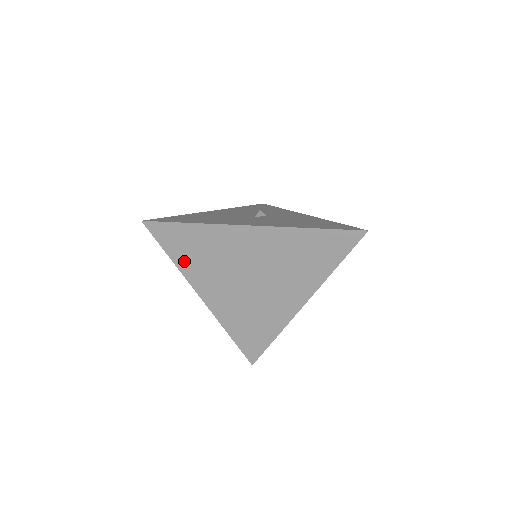
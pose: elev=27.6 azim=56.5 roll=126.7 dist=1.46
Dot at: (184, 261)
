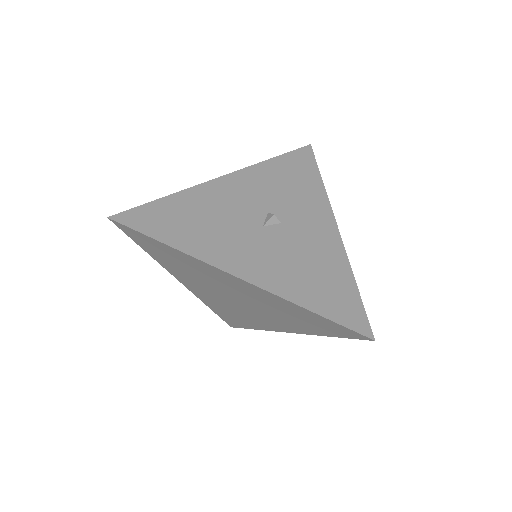
Dot at: (160, 258)
